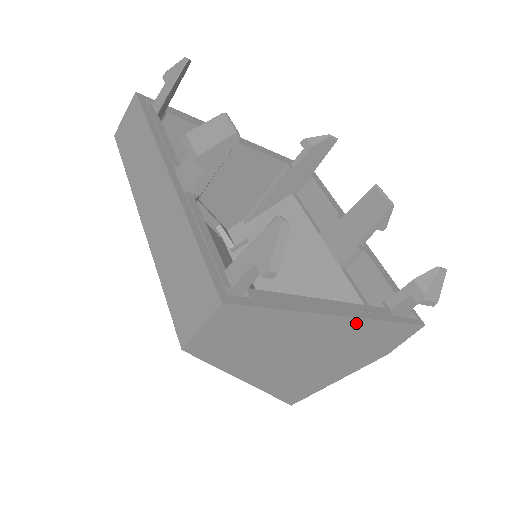
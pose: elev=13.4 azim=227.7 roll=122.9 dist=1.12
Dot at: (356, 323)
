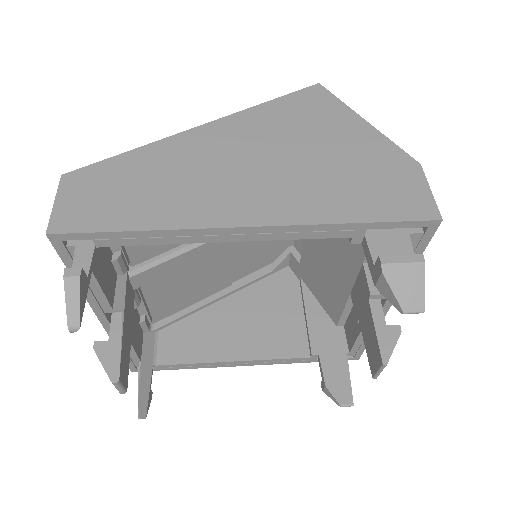
Dot at: occluded
